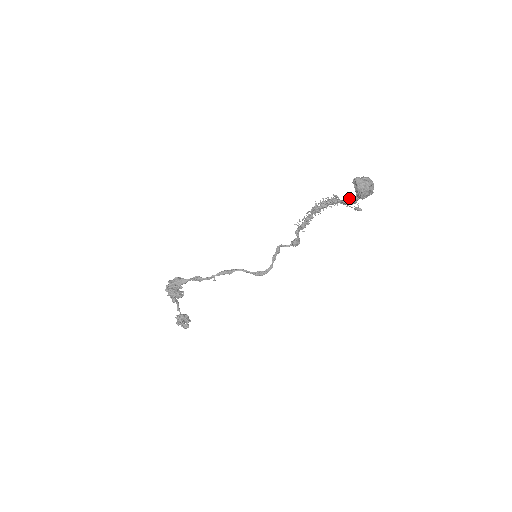
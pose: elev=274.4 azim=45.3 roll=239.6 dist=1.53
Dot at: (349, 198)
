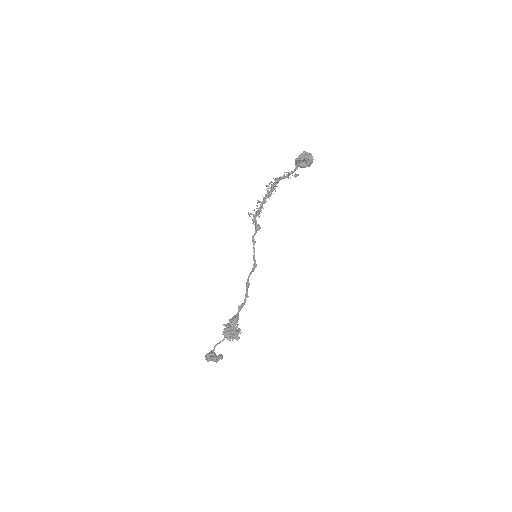
Dot at: (289, 172)
